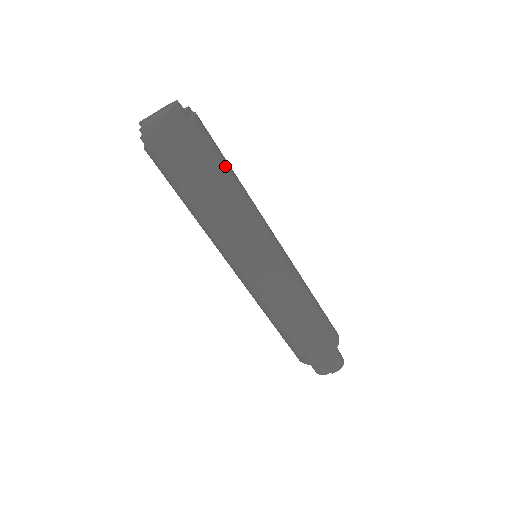
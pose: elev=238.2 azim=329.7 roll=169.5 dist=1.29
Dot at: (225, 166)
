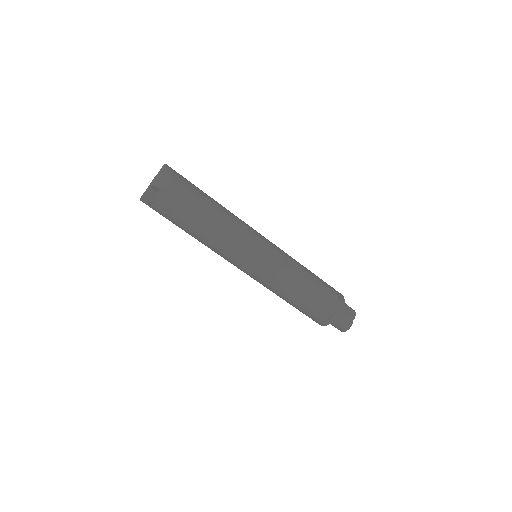
Dot at: occluded
